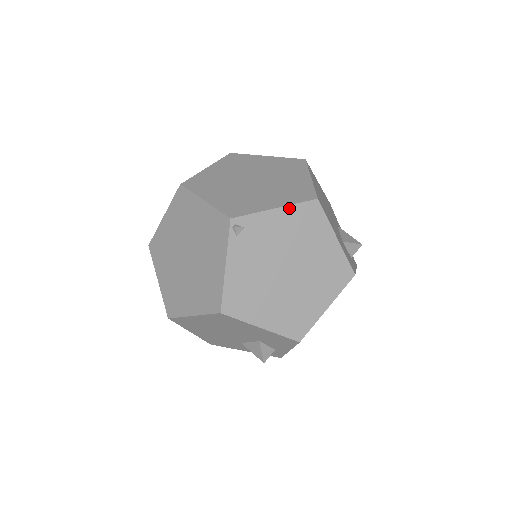
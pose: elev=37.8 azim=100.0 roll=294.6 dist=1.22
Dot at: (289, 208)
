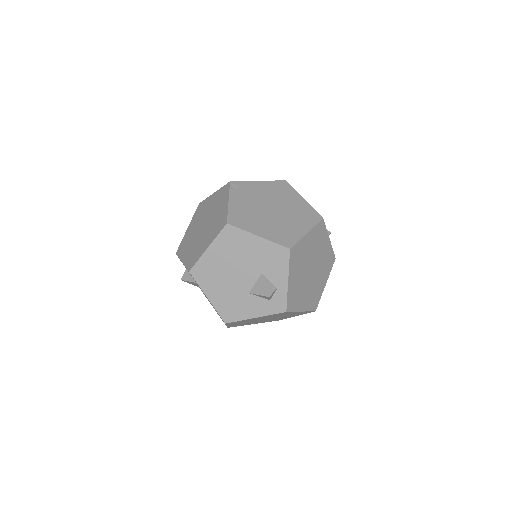
Dot at: (268, 182)
